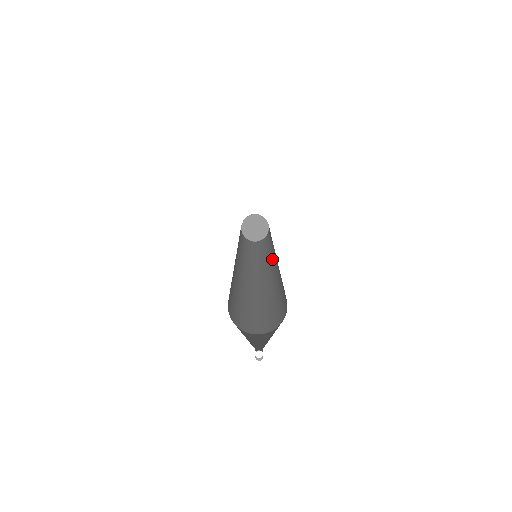
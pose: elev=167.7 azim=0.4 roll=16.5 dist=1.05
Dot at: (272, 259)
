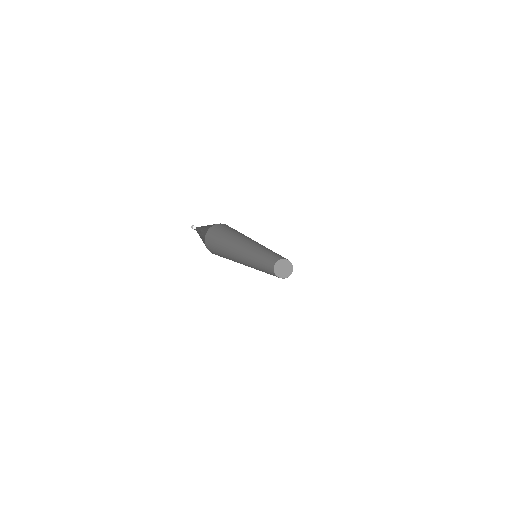
Dot at: occluded
